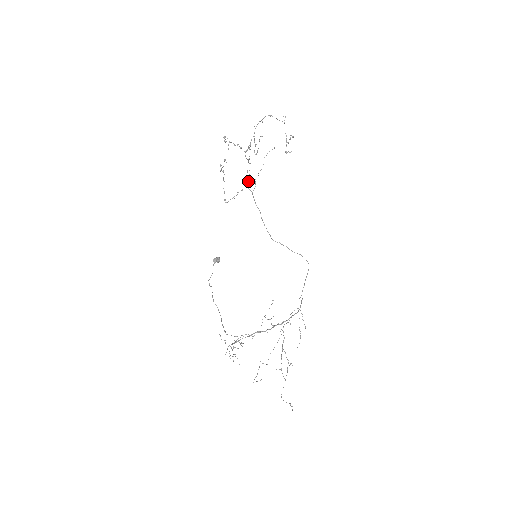
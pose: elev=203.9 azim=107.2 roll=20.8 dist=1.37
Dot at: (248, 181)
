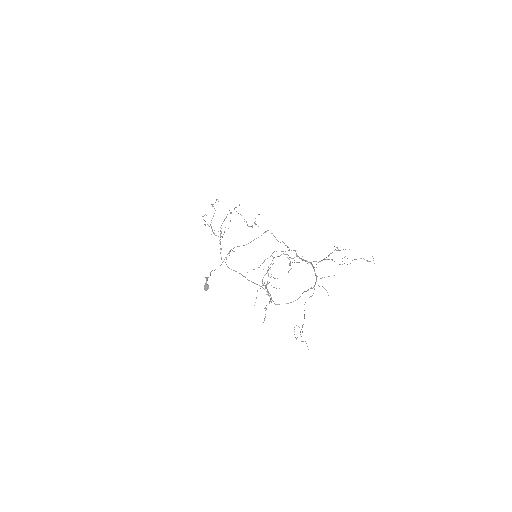
Dot at: occluded
